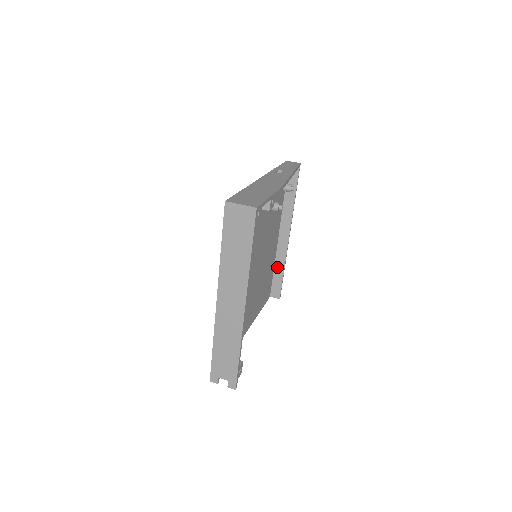
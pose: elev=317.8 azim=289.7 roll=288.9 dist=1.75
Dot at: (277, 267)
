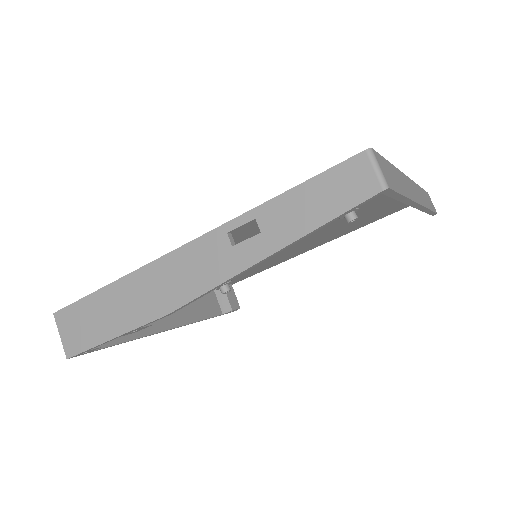
Dot at: occluded
